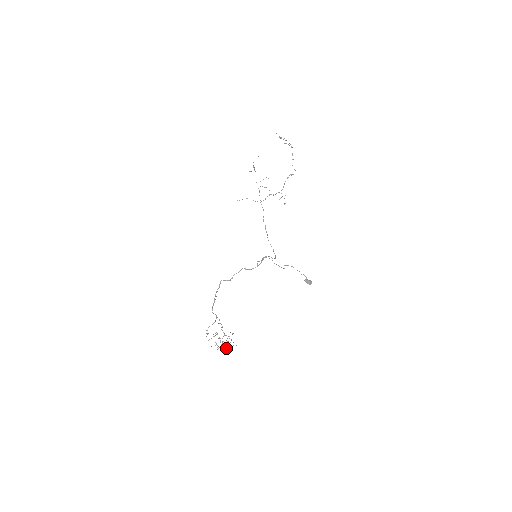
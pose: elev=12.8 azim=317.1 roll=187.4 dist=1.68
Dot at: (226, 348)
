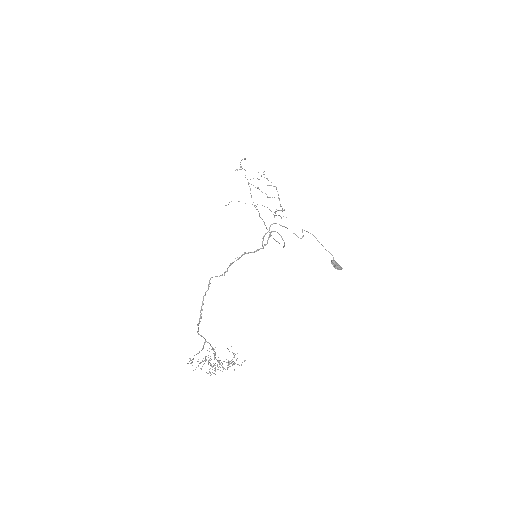
Dot at: (227, 368)
